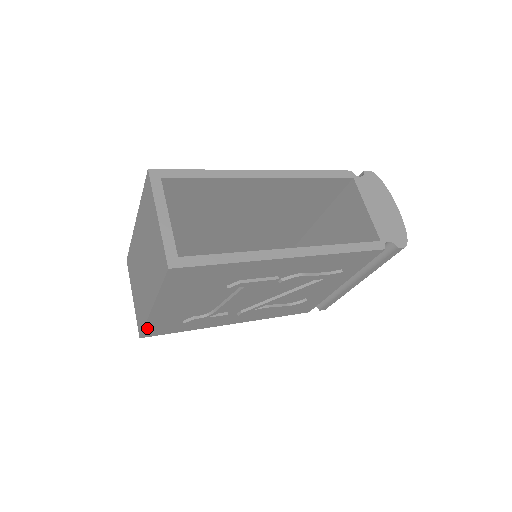
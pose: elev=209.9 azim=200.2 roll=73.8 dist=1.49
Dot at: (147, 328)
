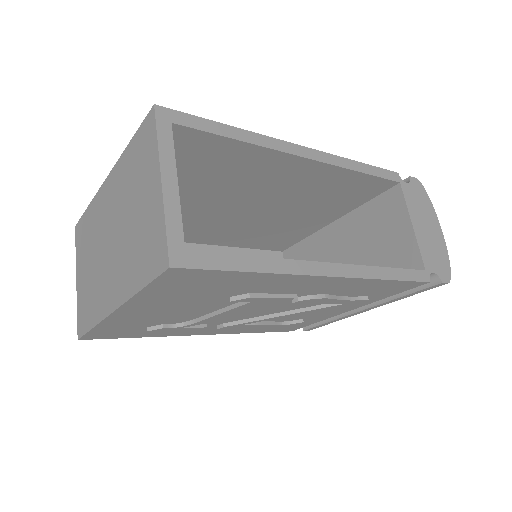
Dot at: (94, 330)
